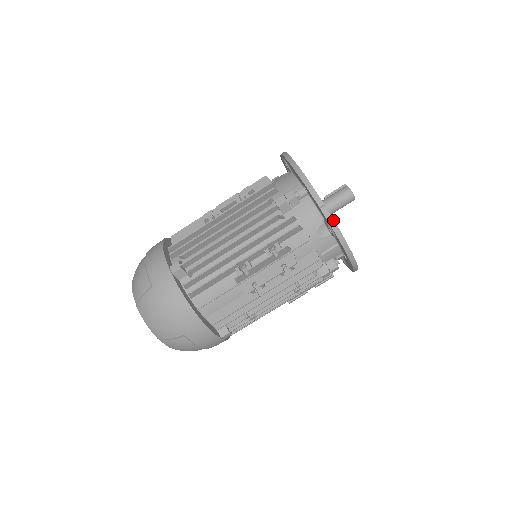
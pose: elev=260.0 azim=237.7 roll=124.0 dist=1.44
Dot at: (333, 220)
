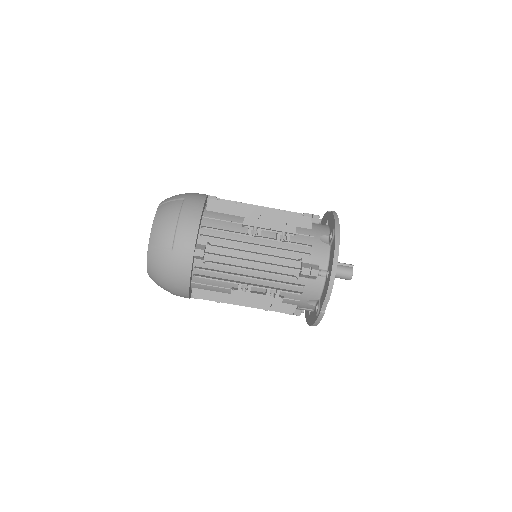
Dot at: (324, 312)
